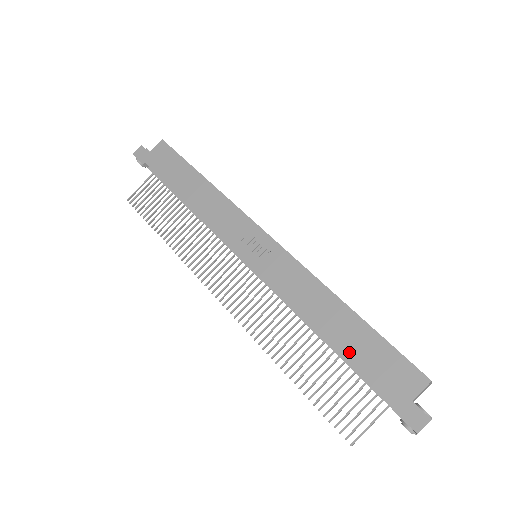
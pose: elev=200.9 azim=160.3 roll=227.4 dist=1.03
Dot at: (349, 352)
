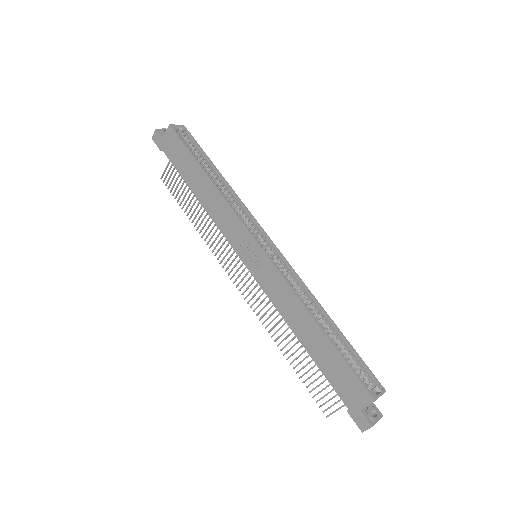
Dot at: (319, 361)
